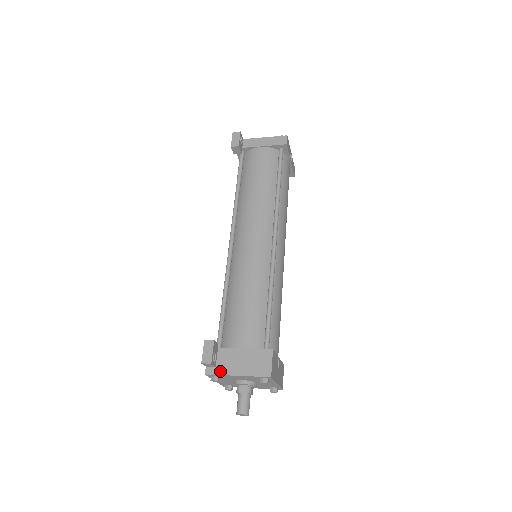
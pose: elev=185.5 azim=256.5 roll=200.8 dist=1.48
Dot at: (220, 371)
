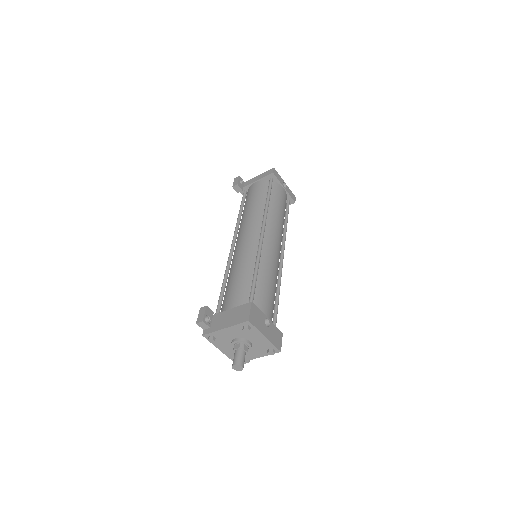
Dot at: (213, 329)
